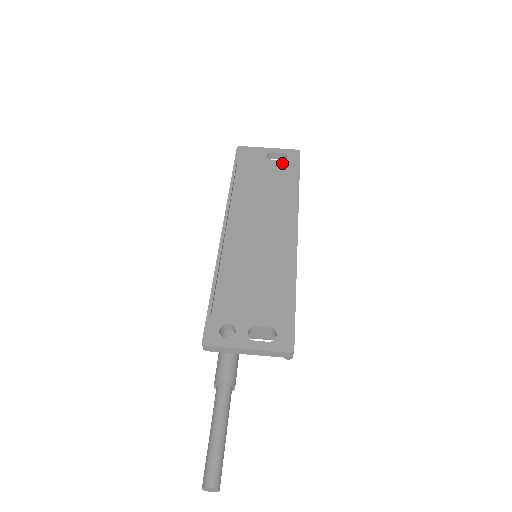
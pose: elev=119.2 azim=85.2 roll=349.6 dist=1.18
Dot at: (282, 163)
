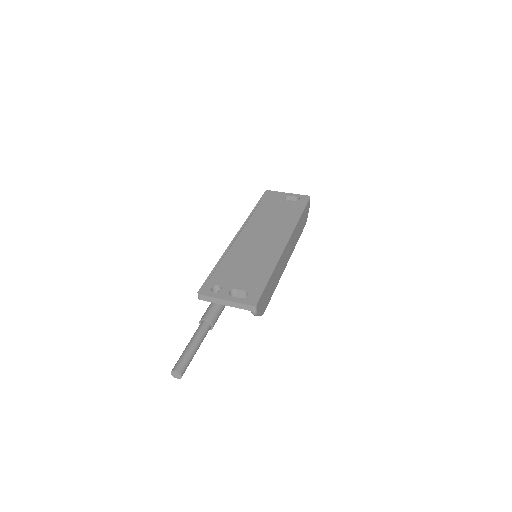
Dot at: (294, 202)
